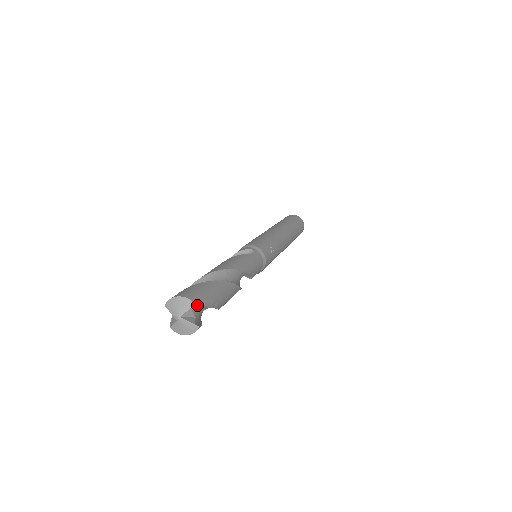
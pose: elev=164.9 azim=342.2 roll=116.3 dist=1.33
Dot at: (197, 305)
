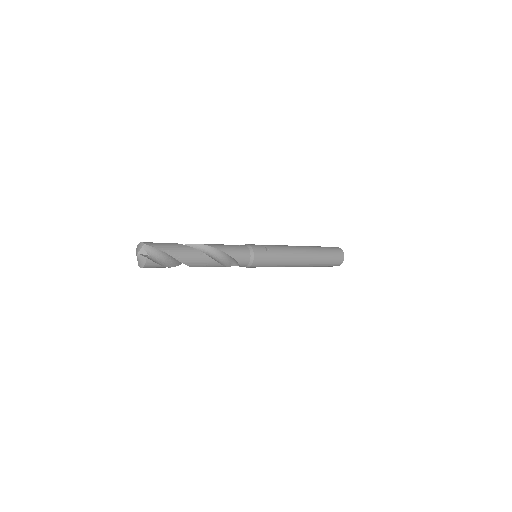
Dot at: (147, 246)
